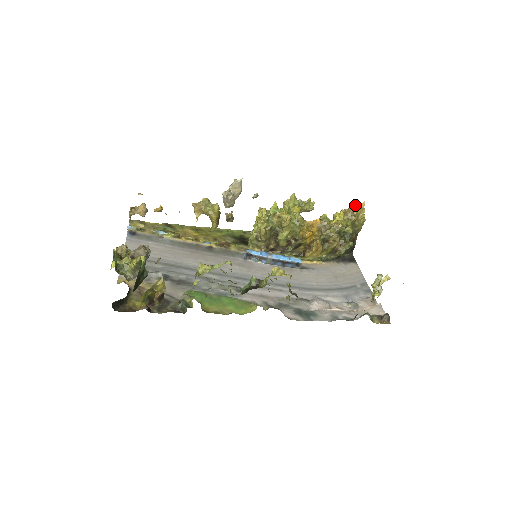
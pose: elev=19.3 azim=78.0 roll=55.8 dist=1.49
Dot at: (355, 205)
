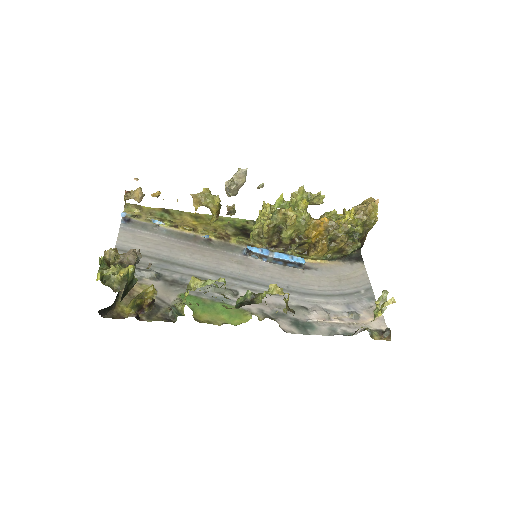
Dot at: (368, 202)
